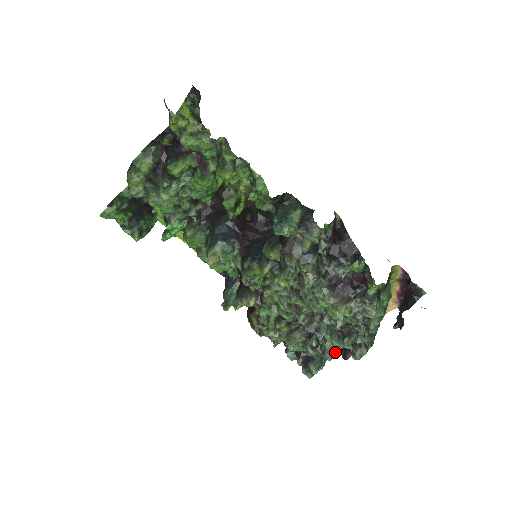
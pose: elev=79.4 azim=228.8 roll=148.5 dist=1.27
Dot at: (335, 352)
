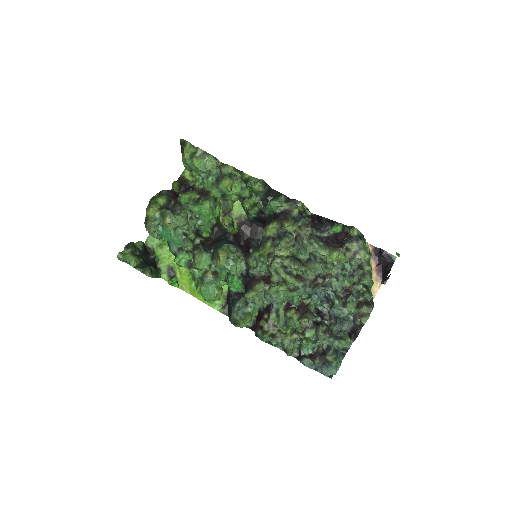
Dot at: (345, 320)
